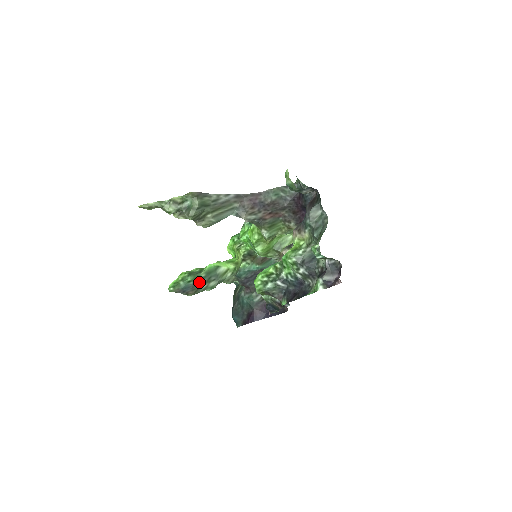
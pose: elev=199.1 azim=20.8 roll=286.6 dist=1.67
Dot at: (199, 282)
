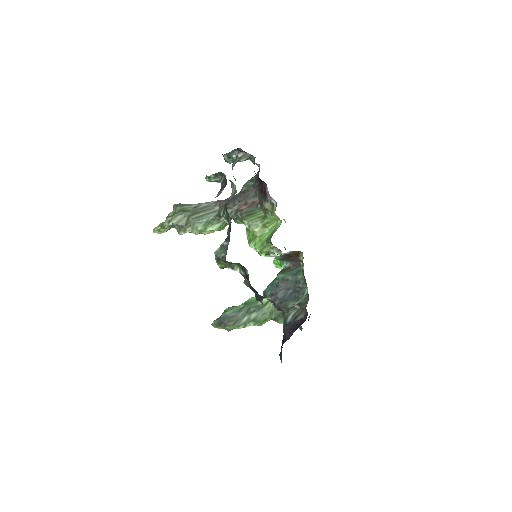
Dot at: (237, 313)
